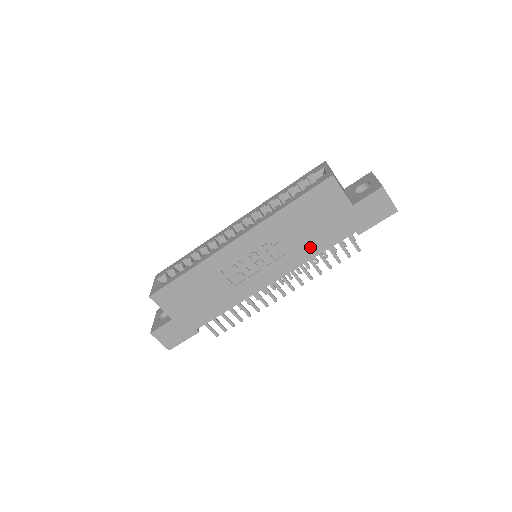
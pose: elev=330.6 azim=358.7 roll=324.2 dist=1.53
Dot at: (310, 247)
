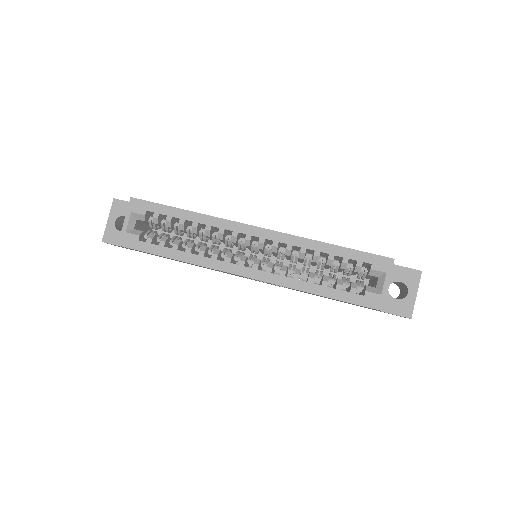
Dot at: occluded
